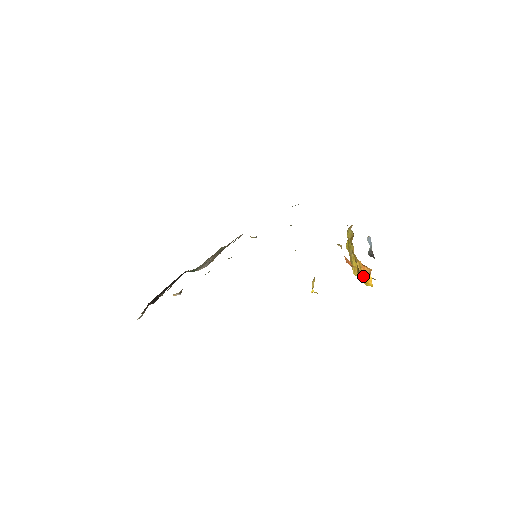
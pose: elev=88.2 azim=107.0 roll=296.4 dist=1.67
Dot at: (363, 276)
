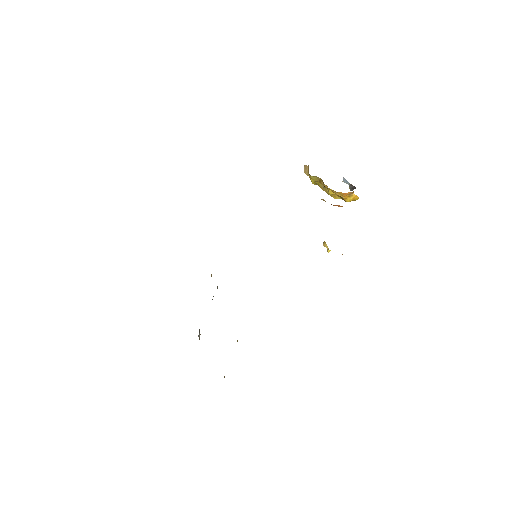
Dot at: (348, 198)
